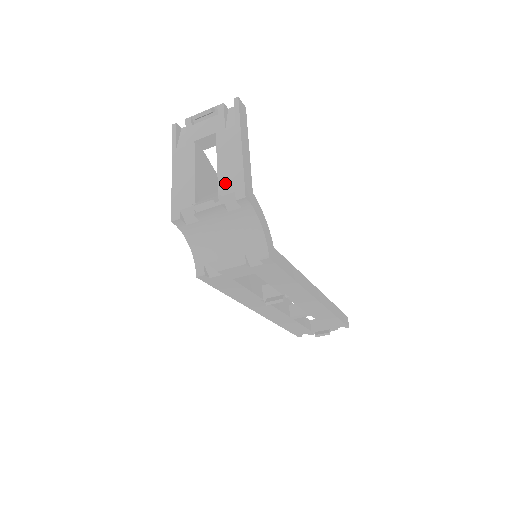
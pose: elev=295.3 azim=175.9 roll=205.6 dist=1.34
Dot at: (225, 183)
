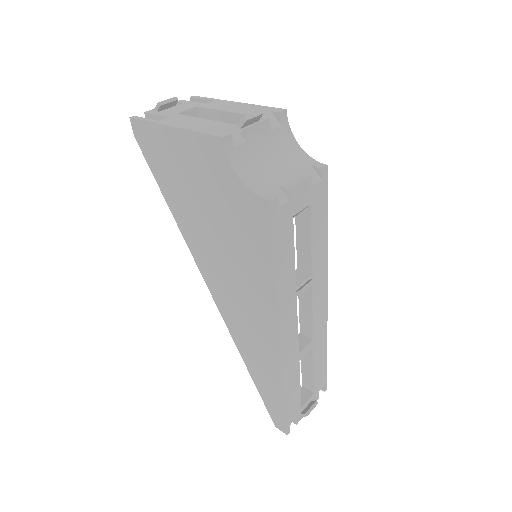
Dot at: (252, 112)
